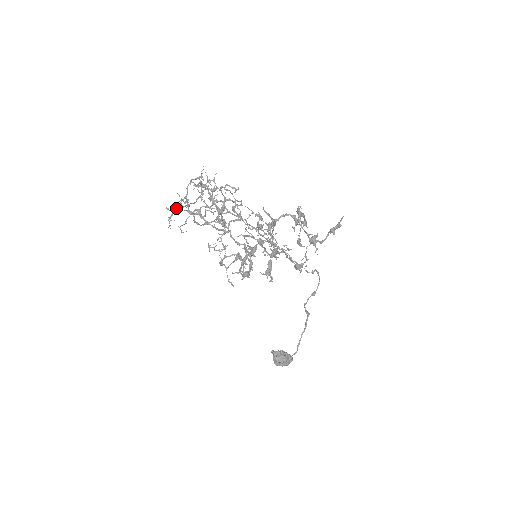
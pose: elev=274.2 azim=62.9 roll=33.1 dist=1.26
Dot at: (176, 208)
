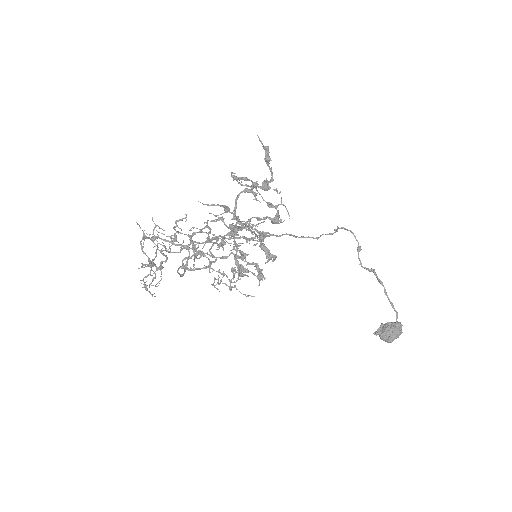
Dot at: (153, 278)
